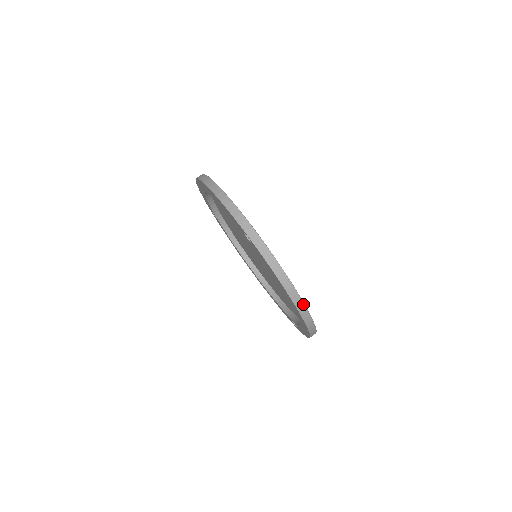
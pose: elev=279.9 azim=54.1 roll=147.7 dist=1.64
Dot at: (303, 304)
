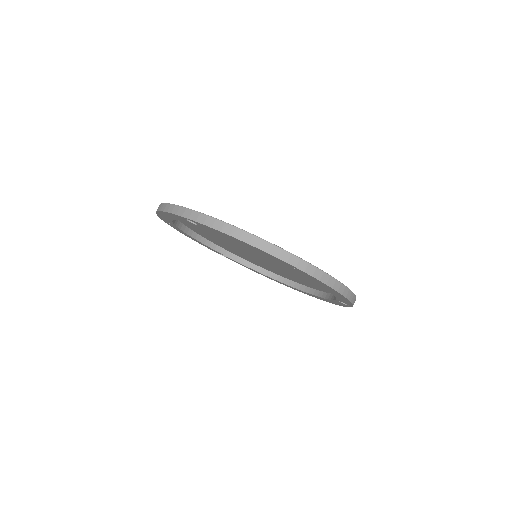
Dot at: (279, 249)
